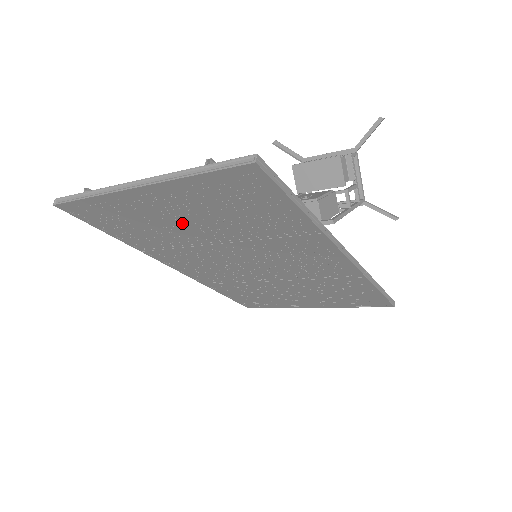
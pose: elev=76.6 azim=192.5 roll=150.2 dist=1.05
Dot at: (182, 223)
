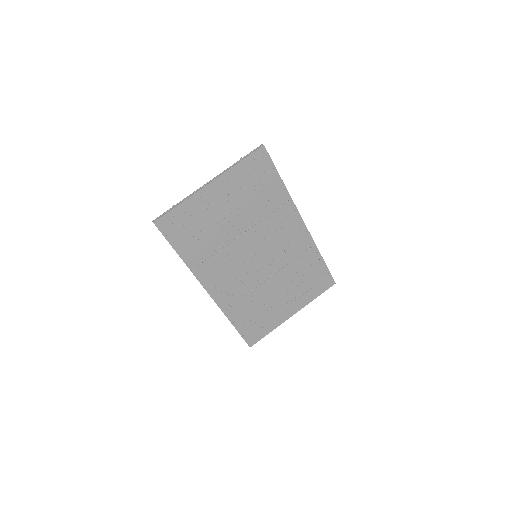
Dot at: (224, 216)
